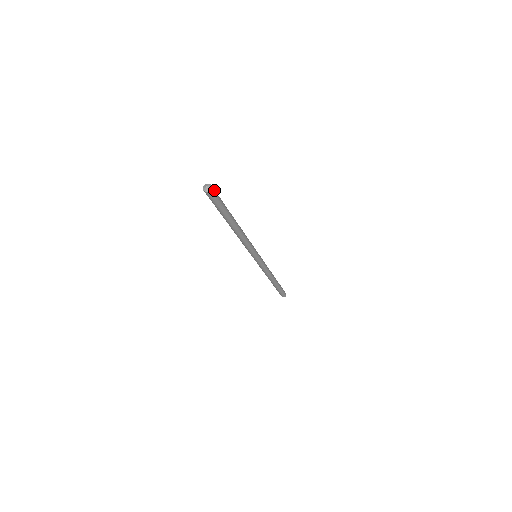
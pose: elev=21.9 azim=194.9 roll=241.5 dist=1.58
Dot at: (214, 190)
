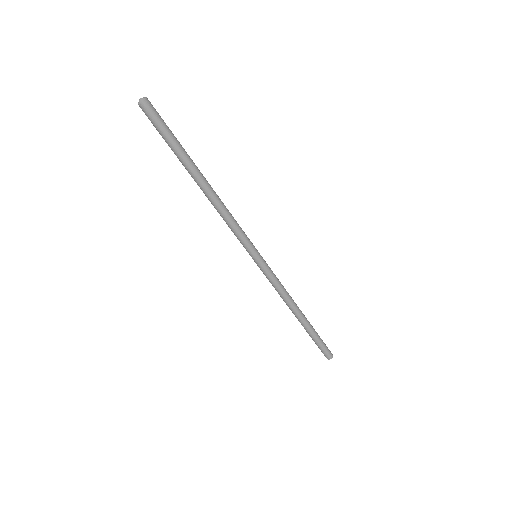
Dot at: (152, 106)
